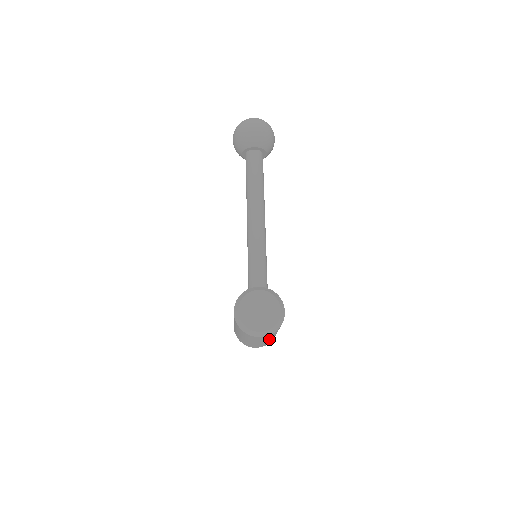
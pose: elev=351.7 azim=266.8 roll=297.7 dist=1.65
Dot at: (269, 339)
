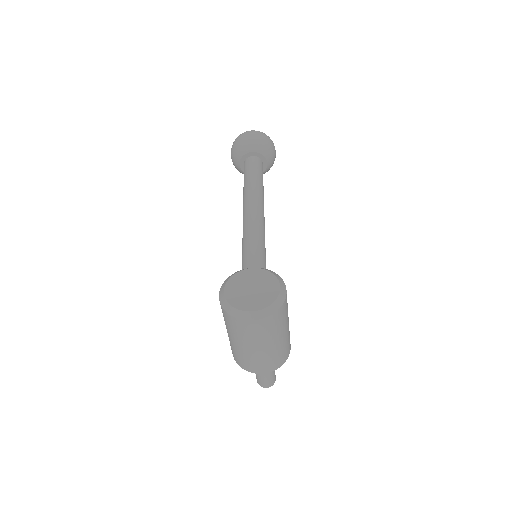
Dot at: (272, 343)
